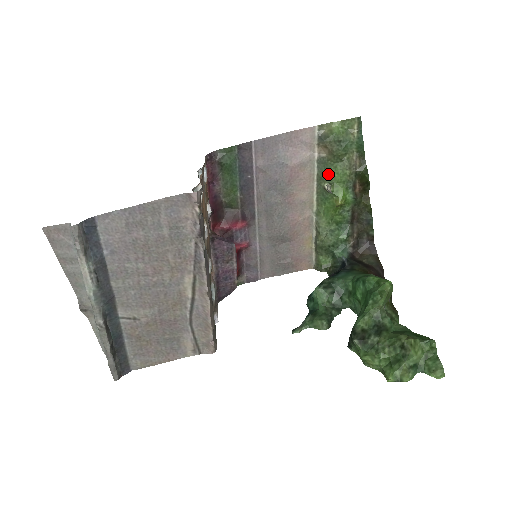
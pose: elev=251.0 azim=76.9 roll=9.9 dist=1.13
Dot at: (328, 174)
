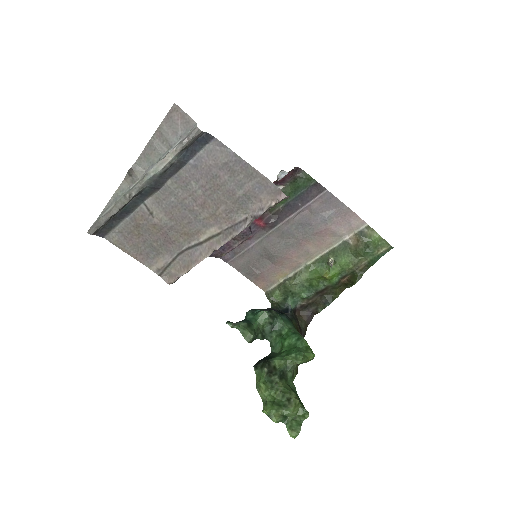
Dot at: (340, 255)
